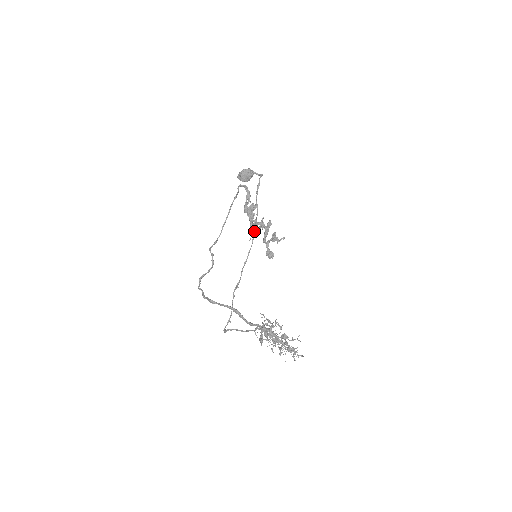
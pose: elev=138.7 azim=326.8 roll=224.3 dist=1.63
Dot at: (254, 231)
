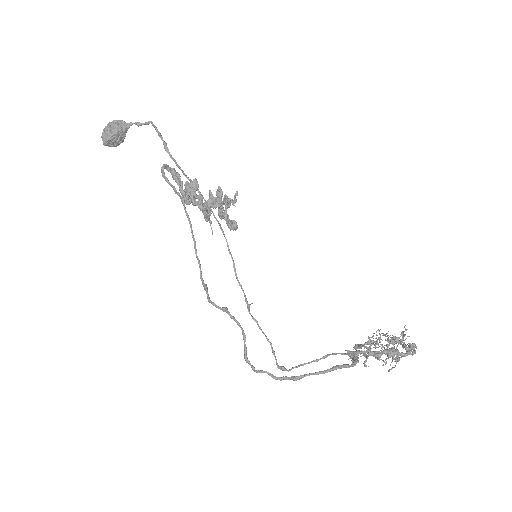
Dot at: occluded
